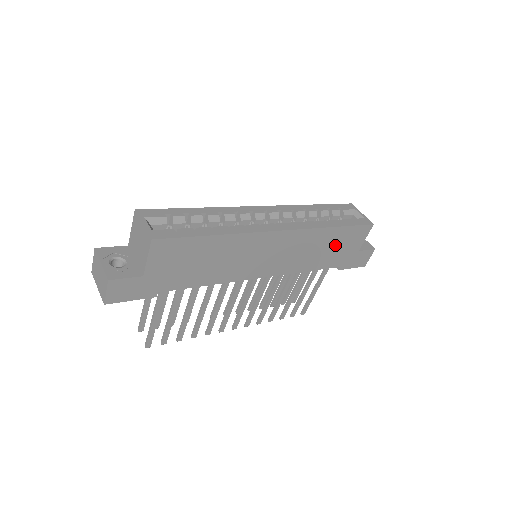
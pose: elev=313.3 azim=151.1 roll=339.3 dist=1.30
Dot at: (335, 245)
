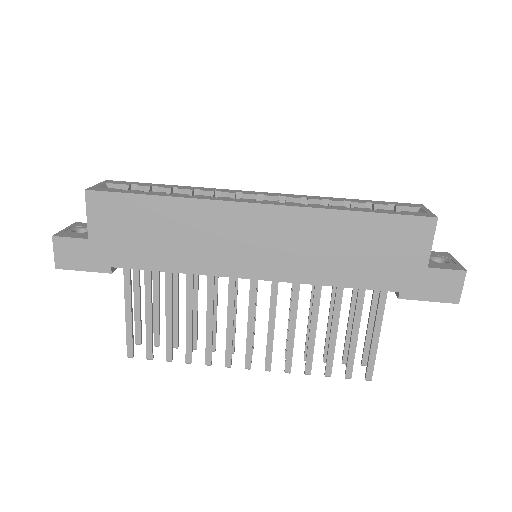
Dot at: (369, 246)
